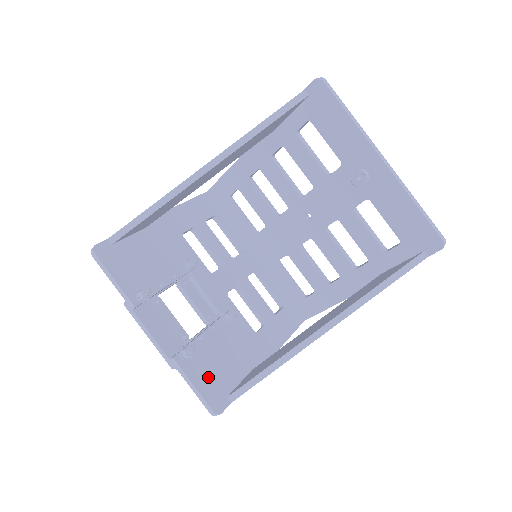
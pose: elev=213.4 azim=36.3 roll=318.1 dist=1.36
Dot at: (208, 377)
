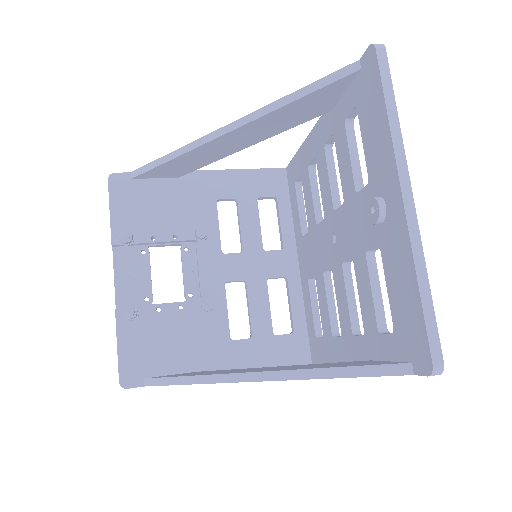
Dot at: (138, 348)
